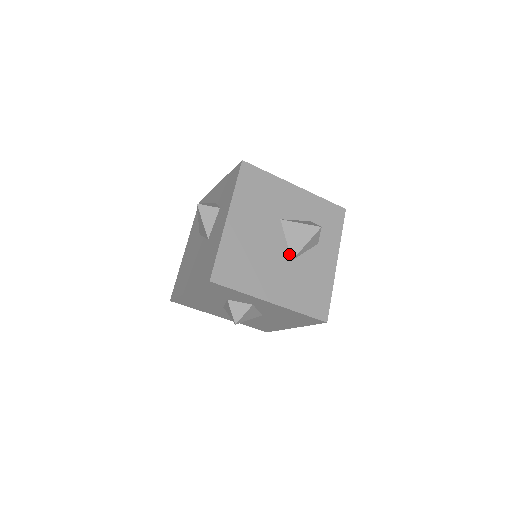
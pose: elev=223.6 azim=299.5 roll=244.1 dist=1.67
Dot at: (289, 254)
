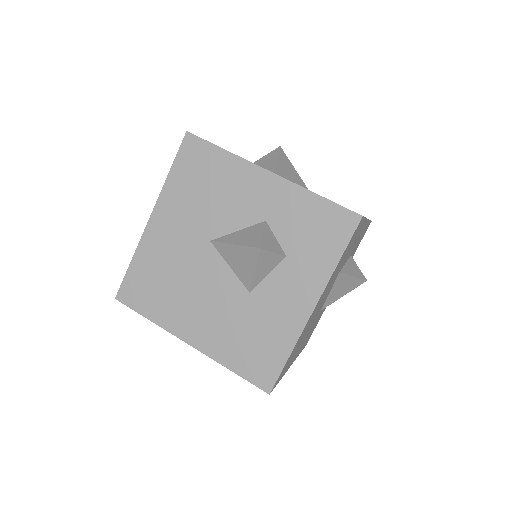
Dot at: (323, 306)
